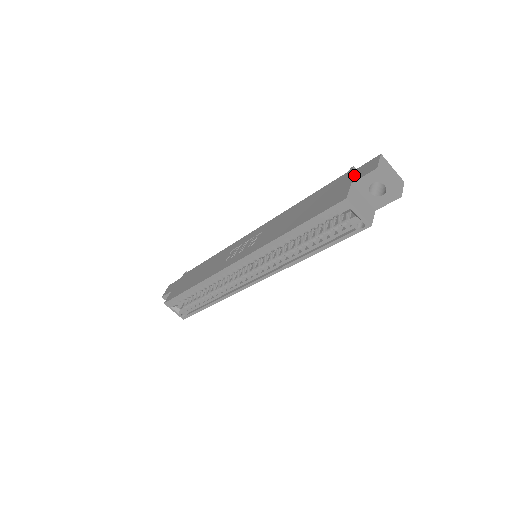
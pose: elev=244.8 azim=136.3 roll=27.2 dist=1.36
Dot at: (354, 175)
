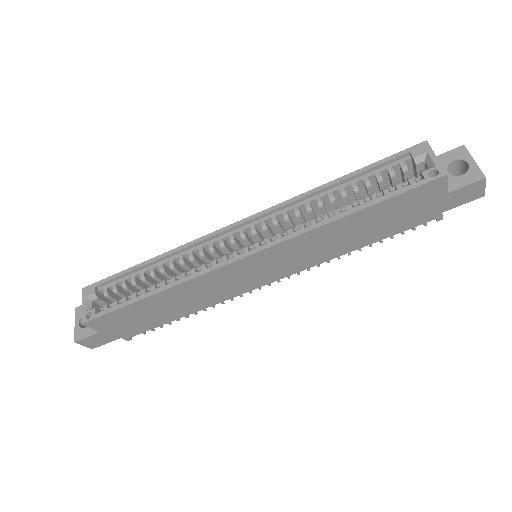
Dot at: occluded
